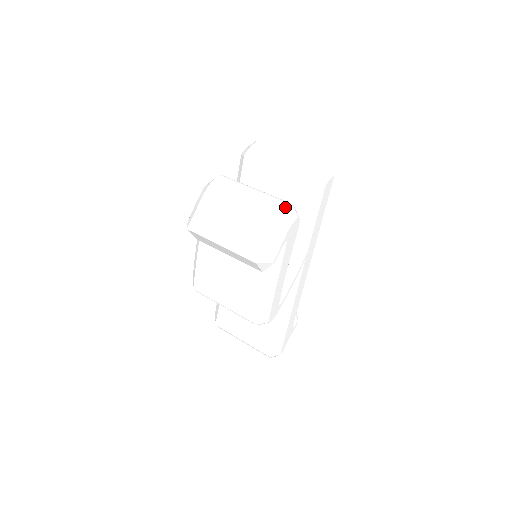
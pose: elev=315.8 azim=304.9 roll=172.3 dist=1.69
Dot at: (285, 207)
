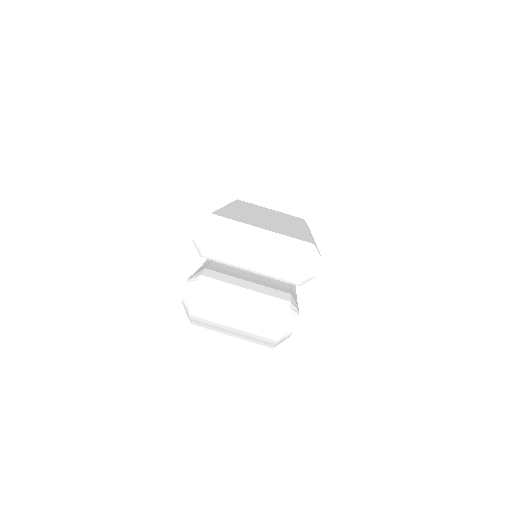
Dot at: (282, 331)
